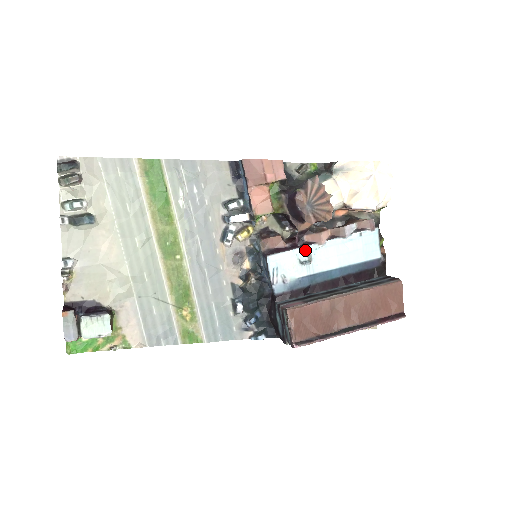
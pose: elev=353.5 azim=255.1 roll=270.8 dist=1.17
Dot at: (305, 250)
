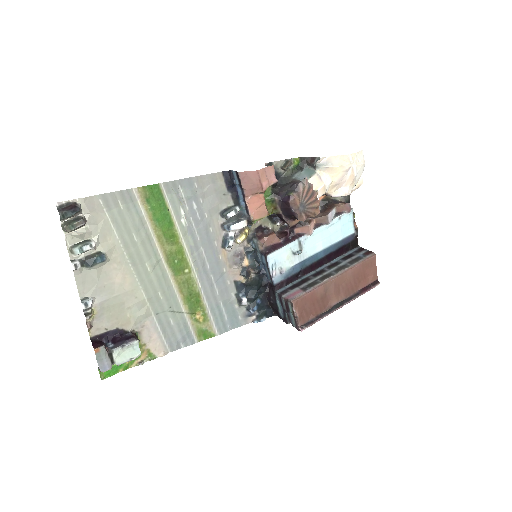
Dot at: (297, 242)
